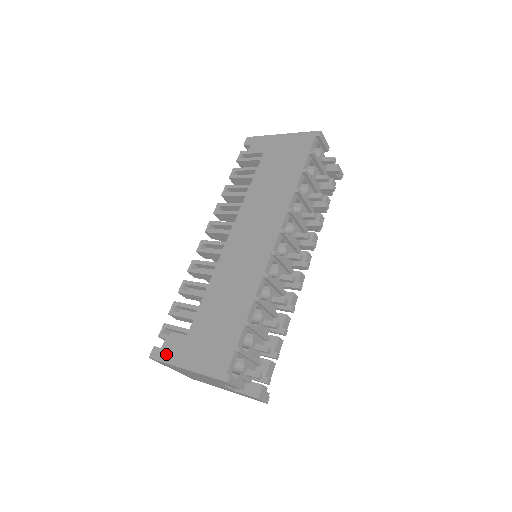
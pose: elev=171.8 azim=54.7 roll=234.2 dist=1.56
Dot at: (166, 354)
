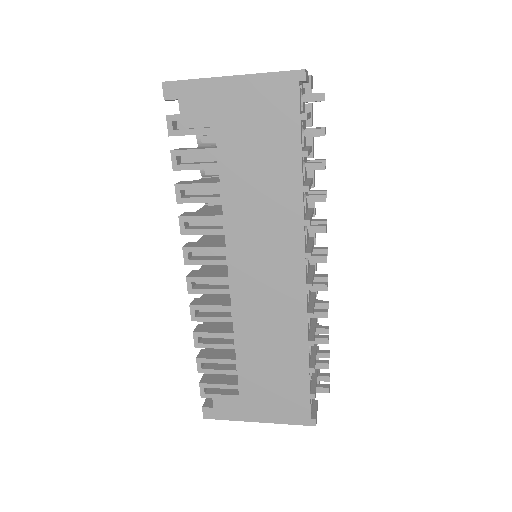
Dot at: (224, 413)
